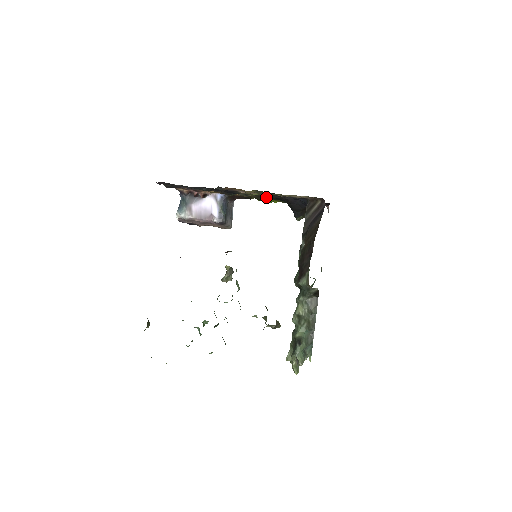
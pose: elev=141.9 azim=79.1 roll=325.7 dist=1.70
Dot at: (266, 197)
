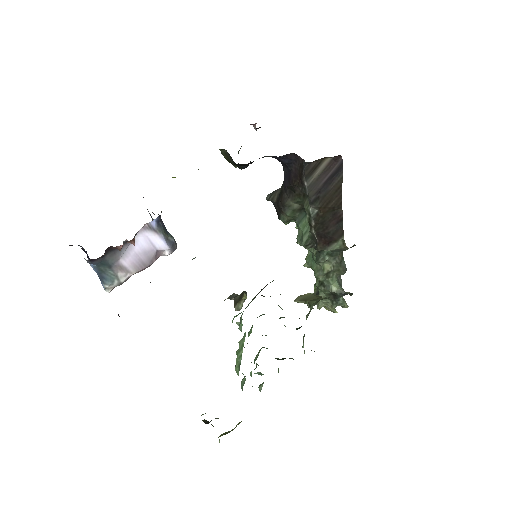
Dot at: occluded
